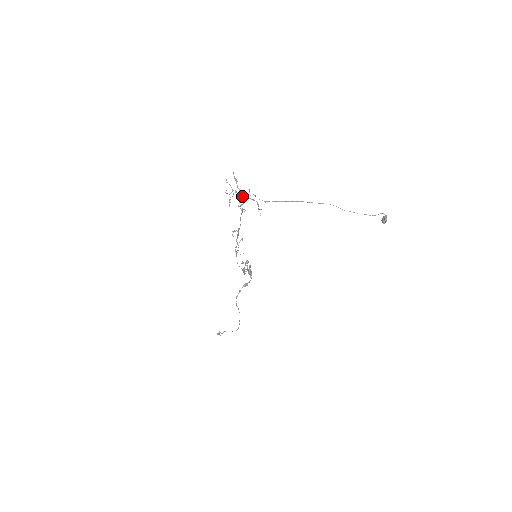
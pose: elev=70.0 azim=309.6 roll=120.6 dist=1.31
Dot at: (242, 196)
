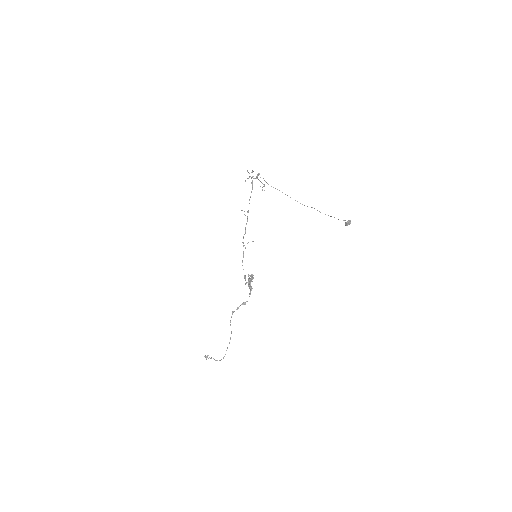
Dot at: (256, 177)
